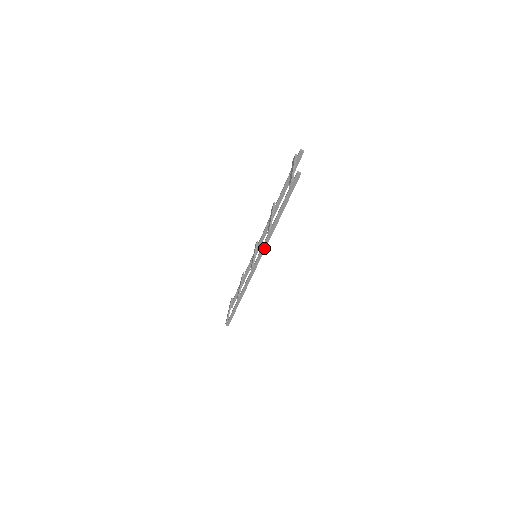
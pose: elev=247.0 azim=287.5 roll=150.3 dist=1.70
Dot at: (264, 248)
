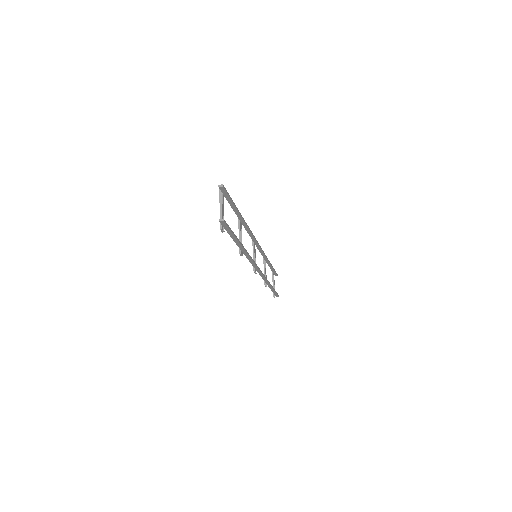
Dot at: (251, 260)
